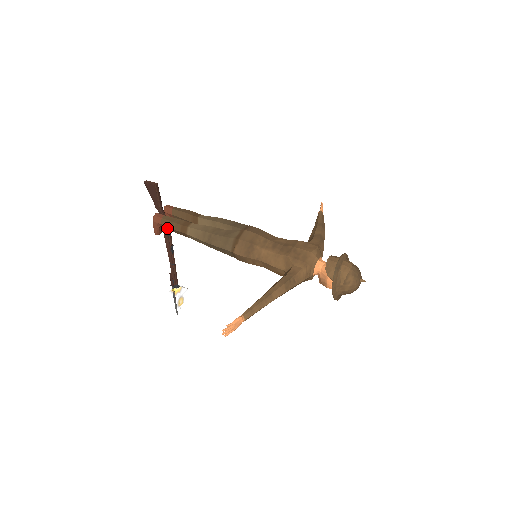
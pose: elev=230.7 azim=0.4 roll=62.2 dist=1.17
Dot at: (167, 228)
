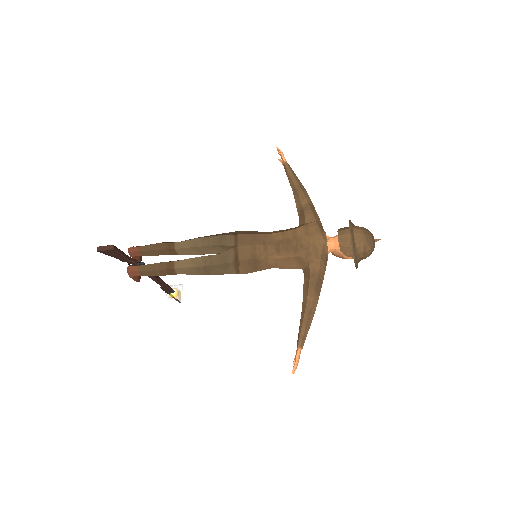
Dot at: (149, 275)
